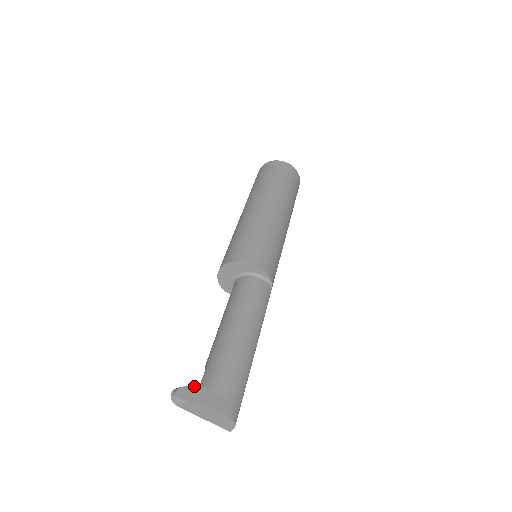
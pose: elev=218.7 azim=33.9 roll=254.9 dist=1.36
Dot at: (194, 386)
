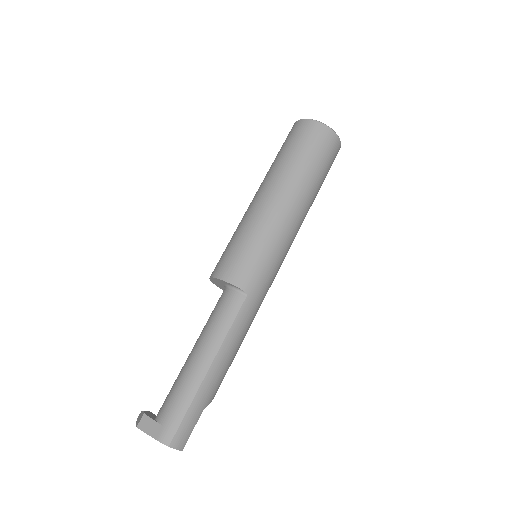
Dot at: (143, 412)
